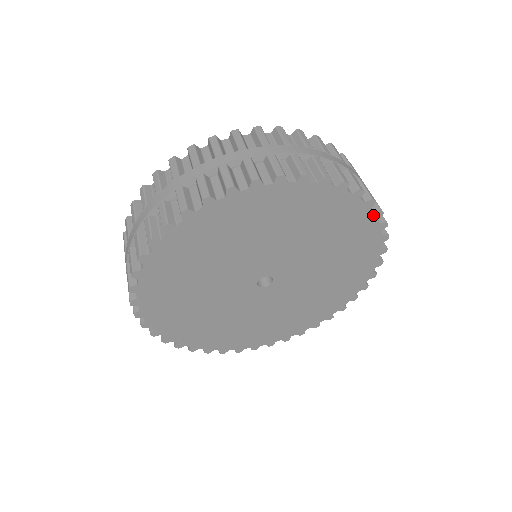
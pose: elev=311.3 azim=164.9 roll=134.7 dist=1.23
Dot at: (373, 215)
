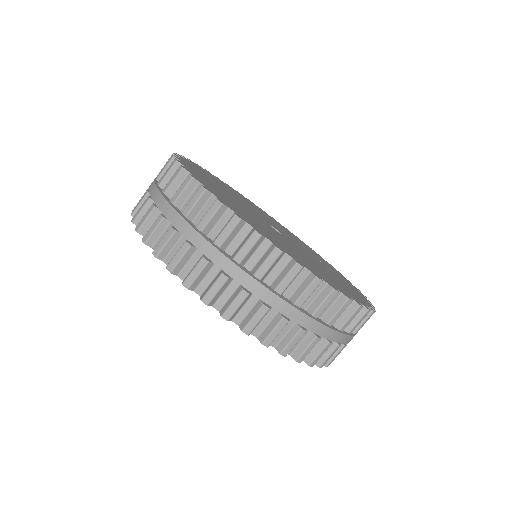
Dot at: (277, 348)
